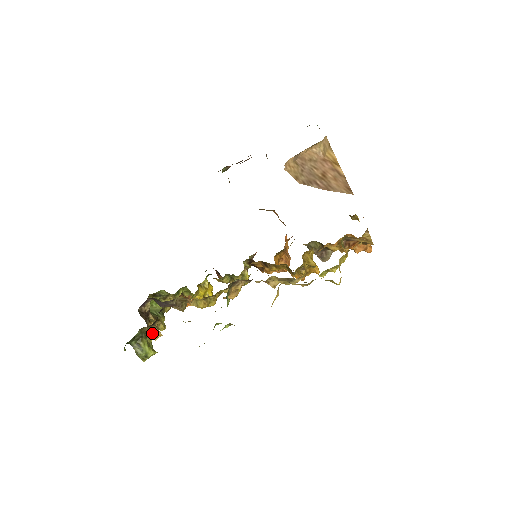
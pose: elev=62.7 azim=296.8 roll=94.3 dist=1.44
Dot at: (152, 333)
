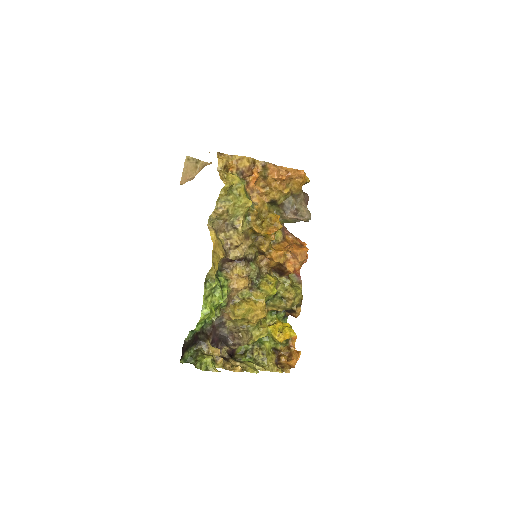
Dot at: (219, 359)
